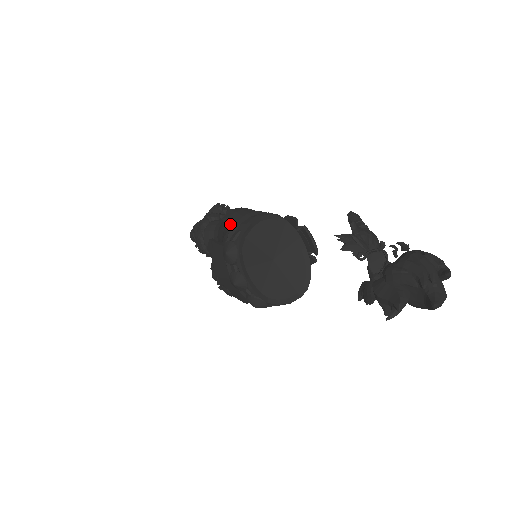
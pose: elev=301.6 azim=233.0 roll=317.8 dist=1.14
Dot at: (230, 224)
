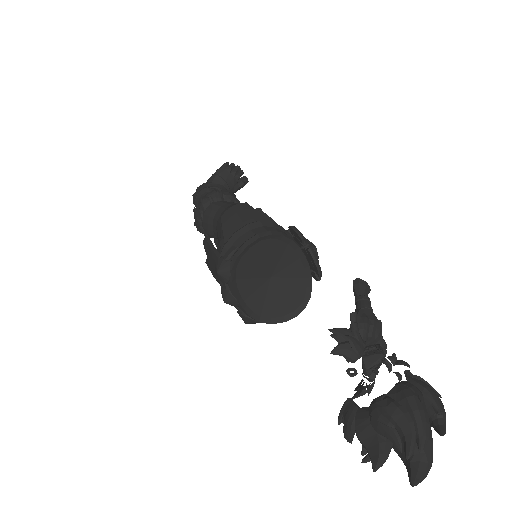
Dot at: (227, 230)
